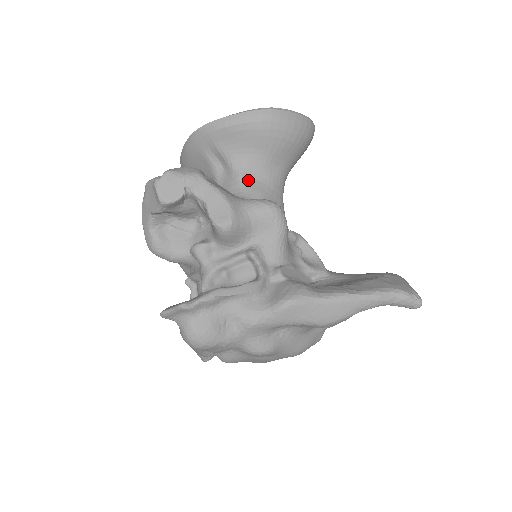
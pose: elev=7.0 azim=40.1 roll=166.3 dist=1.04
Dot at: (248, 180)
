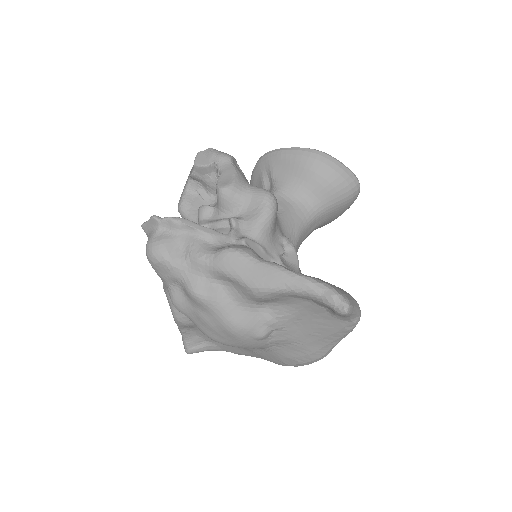
Dot at: (280, 197)
